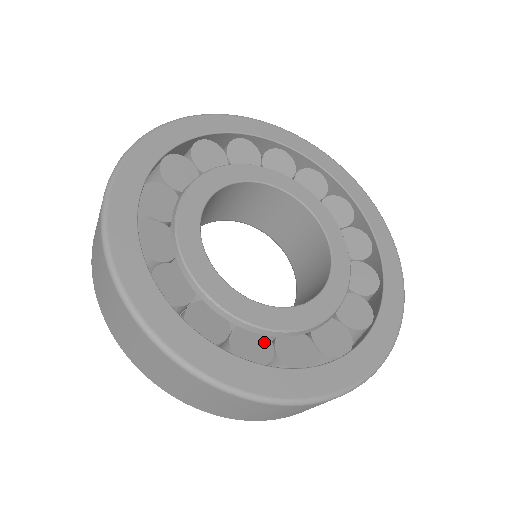
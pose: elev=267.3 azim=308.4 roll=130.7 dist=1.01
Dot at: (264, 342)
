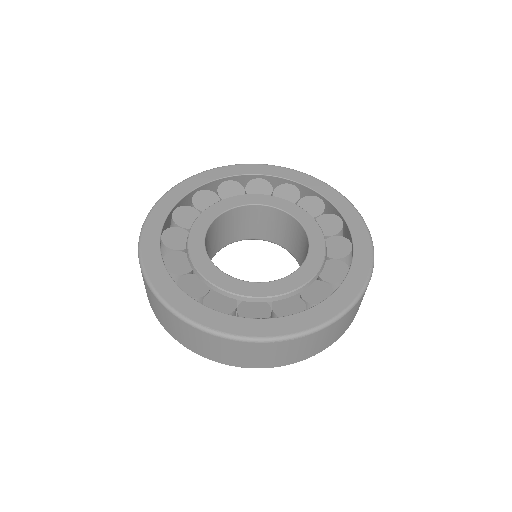
Dot at: (294, 300)
